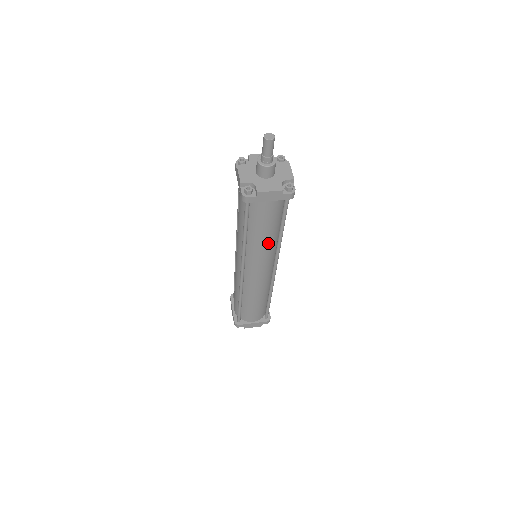
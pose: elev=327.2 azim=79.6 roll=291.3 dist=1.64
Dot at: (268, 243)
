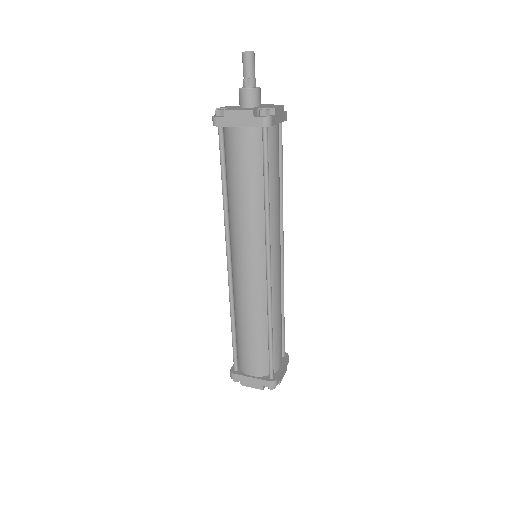
Dot at: (251, 210)
